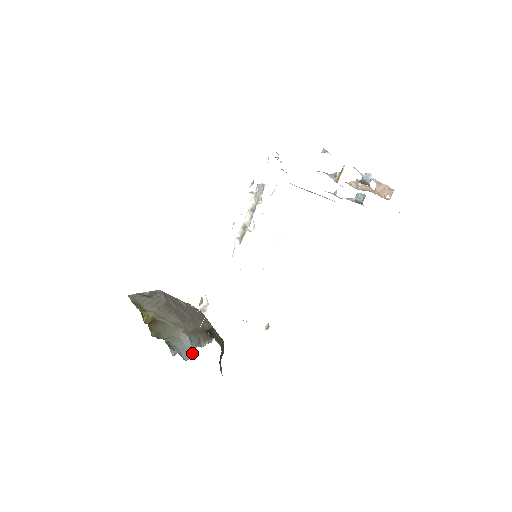
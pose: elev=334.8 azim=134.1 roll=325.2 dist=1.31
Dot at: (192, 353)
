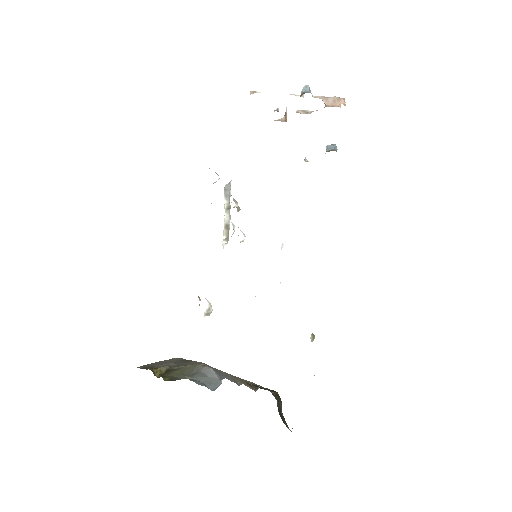
Dot at: (221, 382)
